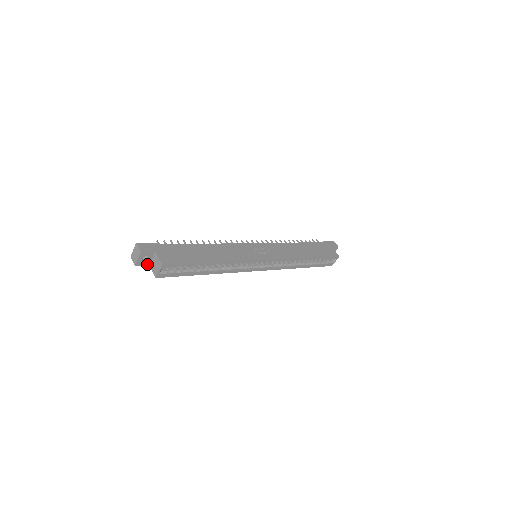
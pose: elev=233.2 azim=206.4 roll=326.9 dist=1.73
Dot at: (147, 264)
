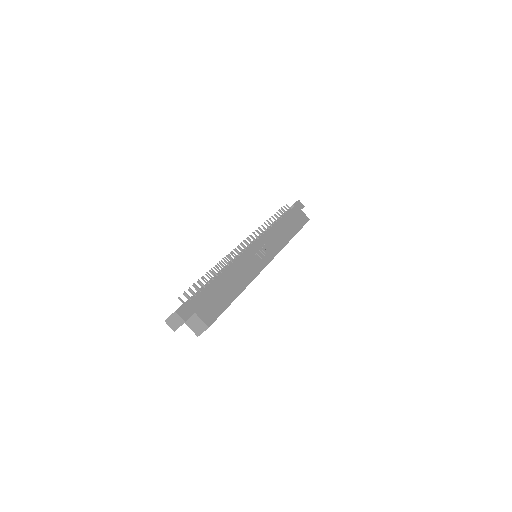
Dot at: occluded
